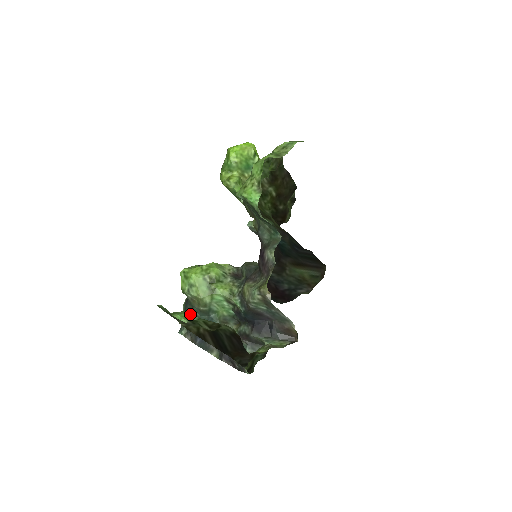
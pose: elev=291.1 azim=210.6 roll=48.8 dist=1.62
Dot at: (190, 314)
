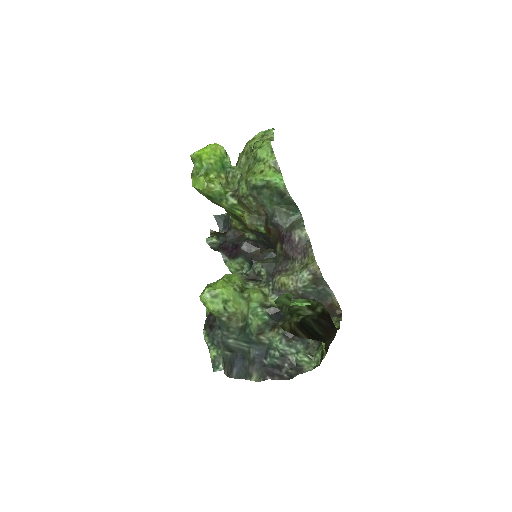
Dot at: occluded
